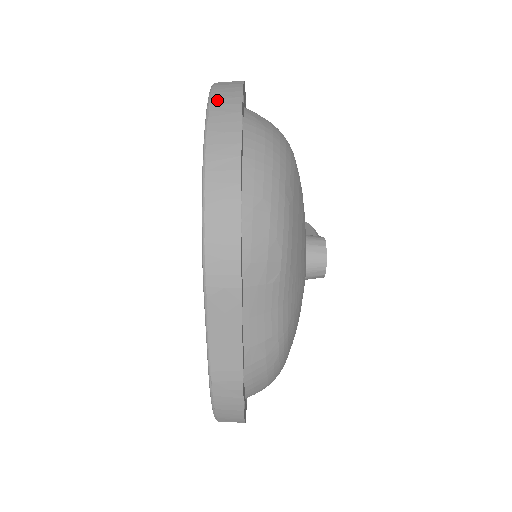
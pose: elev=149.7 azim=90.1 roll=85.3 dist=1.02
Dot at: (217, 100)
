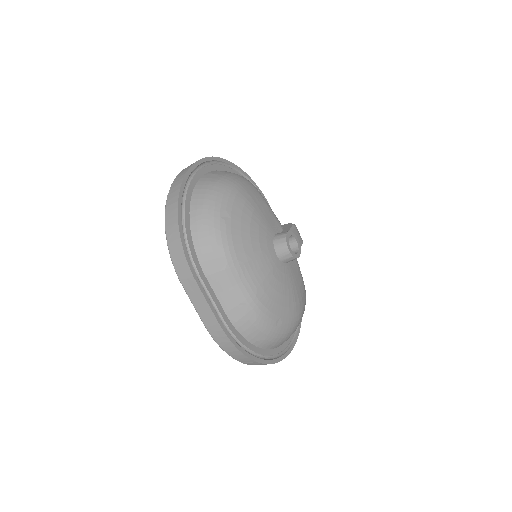
Dot at: (175, 180)
